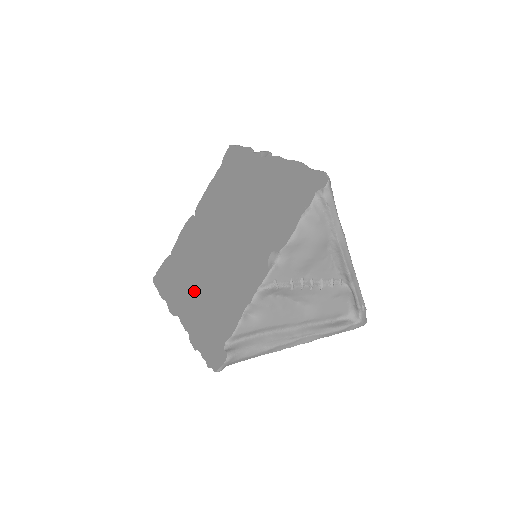
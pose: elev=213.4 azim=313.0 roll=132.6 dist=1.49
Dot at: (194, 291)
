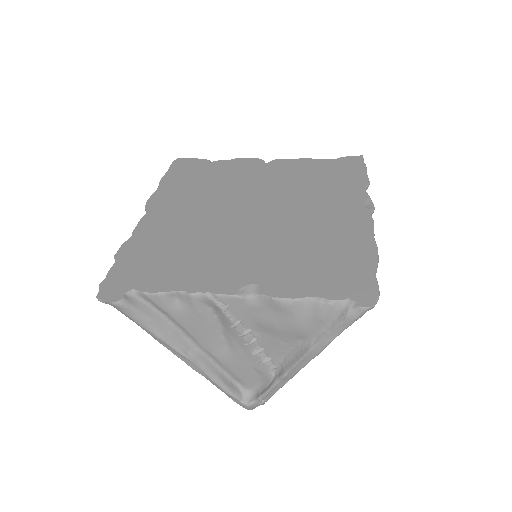
Dot at: (180, 215)
